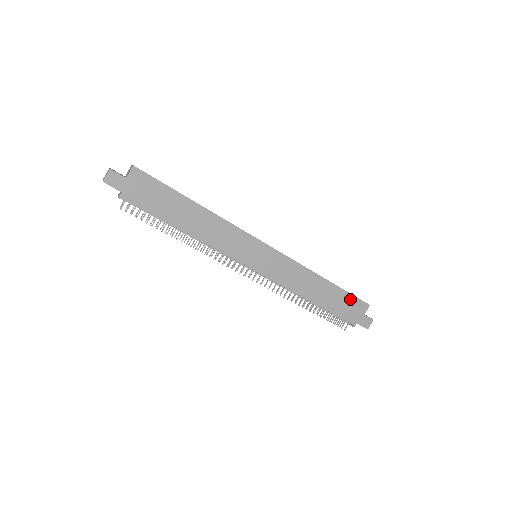
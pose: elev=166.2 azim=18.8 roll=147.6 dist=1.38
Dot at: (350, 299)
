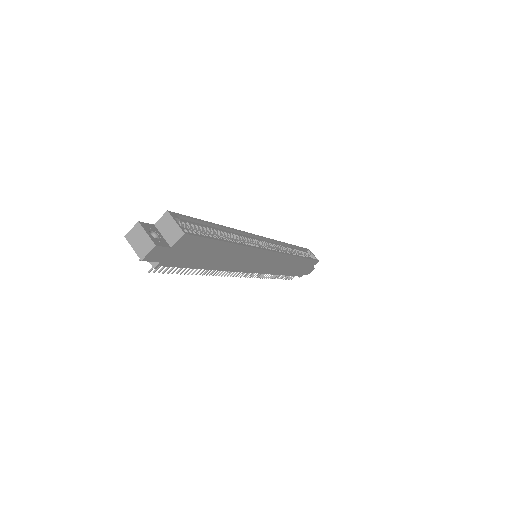
Dot at: (309, 263)
